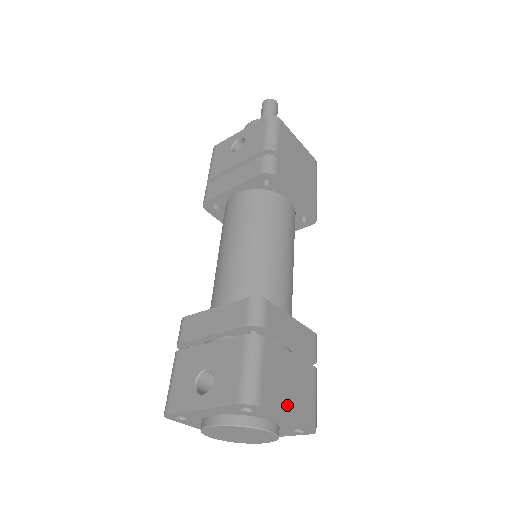
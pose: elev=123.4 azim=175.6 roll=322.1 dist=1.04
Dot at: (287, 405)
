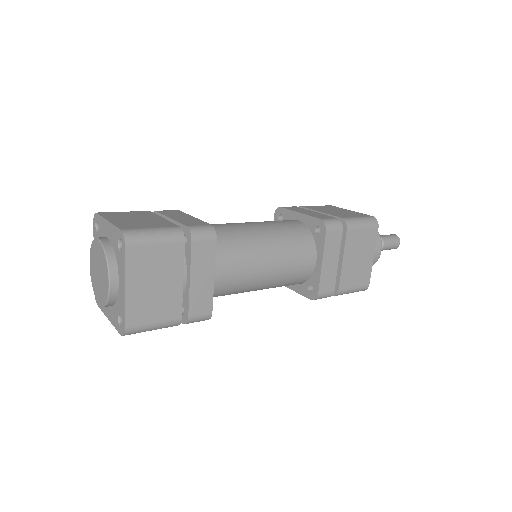
Dot at: (117, 219)
